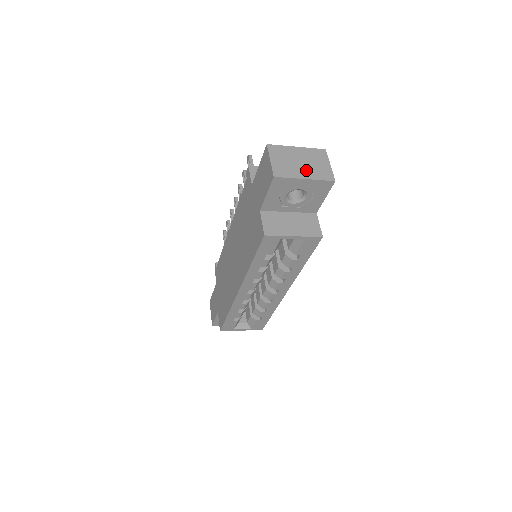
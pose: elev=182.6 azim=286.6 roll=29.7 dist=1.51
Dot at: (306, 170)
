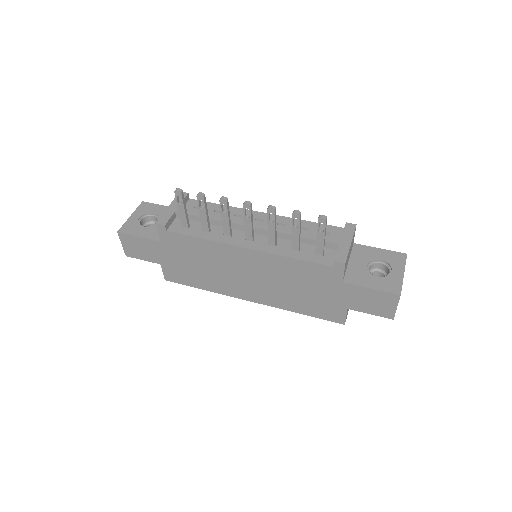
Dot at: occluded
